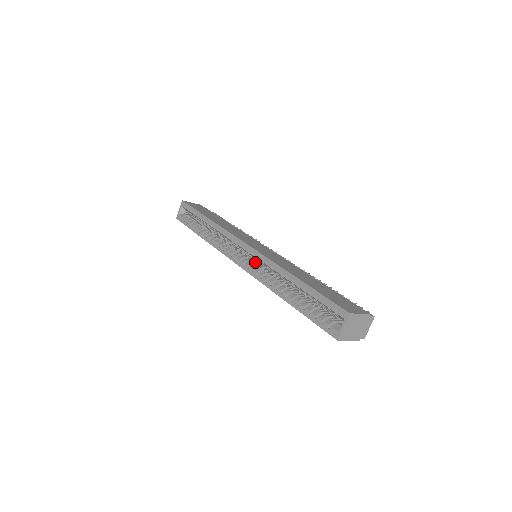
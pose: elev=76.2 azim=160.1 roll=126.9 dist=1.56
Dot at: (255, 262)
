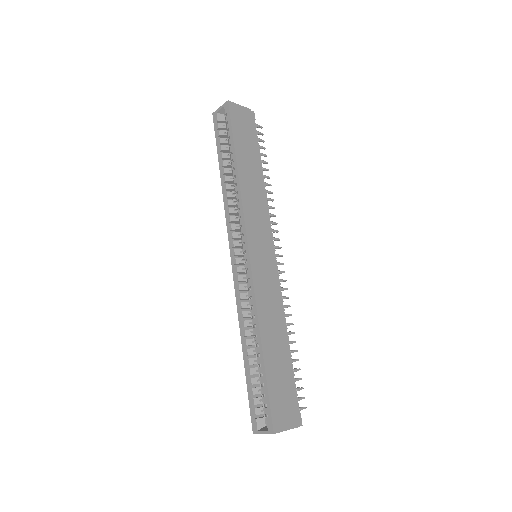
Dot at: occluded
